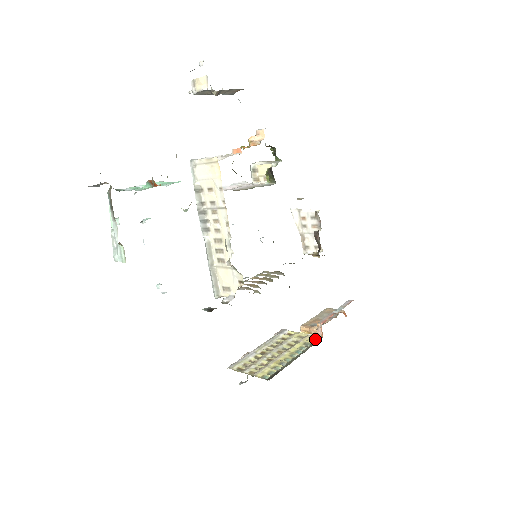
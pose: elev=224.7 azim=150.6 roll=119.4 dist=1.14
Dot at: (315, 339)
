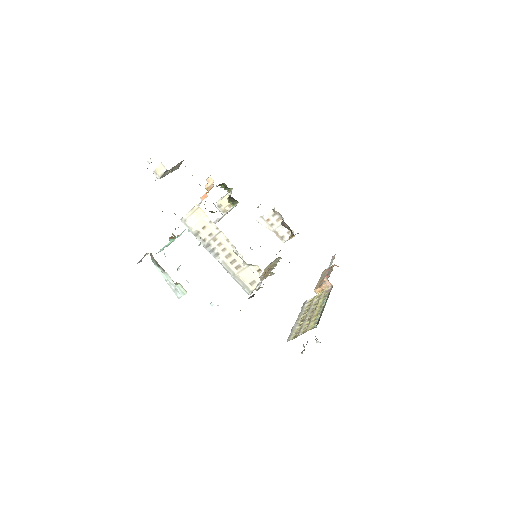
Dot at: (329, 290)
